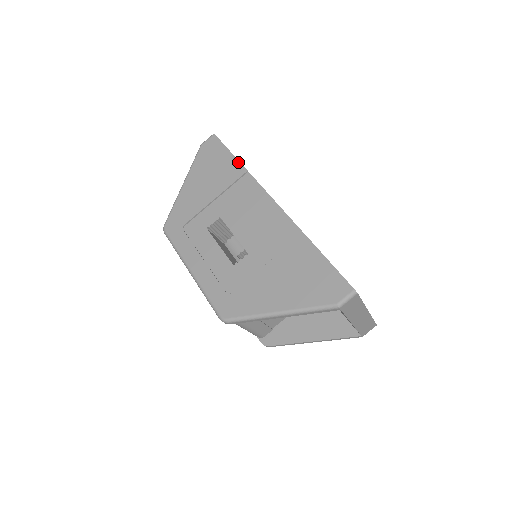
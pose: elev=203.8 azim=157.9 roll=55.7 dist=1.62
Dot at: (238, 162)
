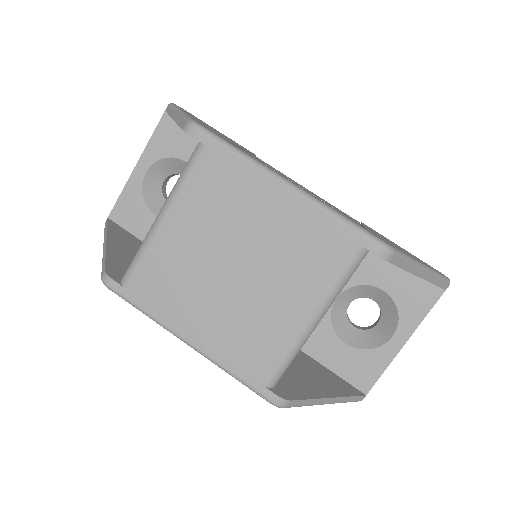
Dot at: occluded
